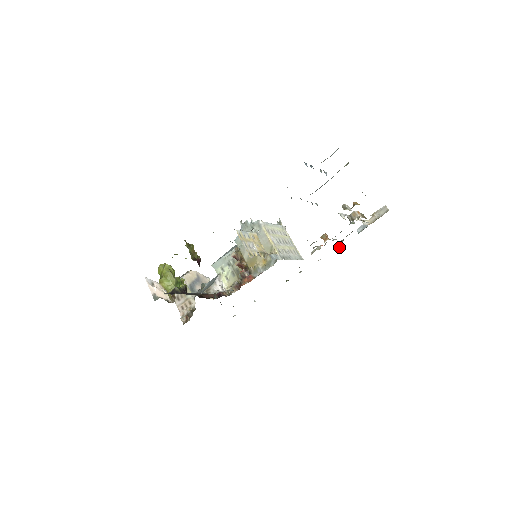
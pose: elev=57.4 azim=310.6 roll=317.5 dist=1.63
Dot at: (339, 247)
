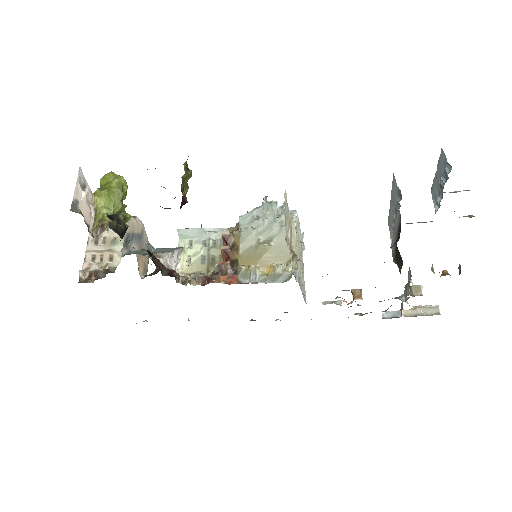
Dot at: occluded
